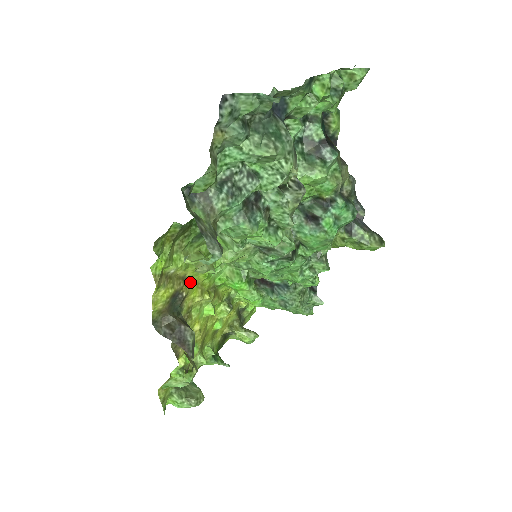
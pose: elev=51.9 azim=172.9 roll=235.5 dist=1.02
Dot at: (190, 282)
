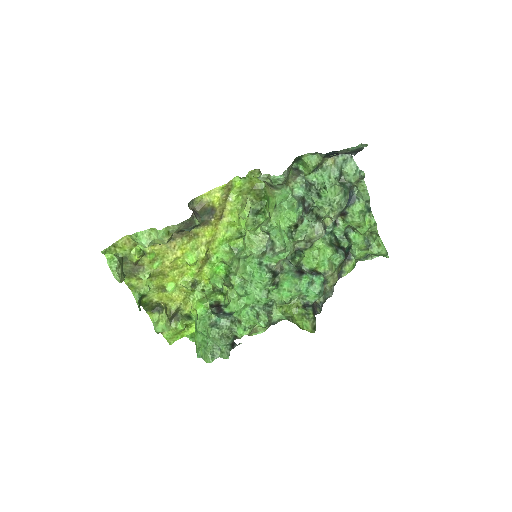
Dot at: (217, 226)
